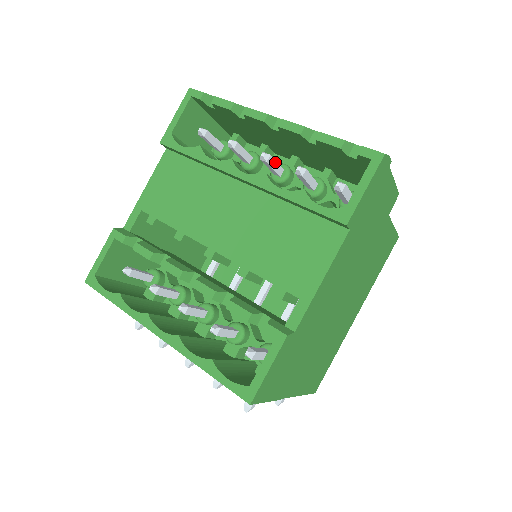
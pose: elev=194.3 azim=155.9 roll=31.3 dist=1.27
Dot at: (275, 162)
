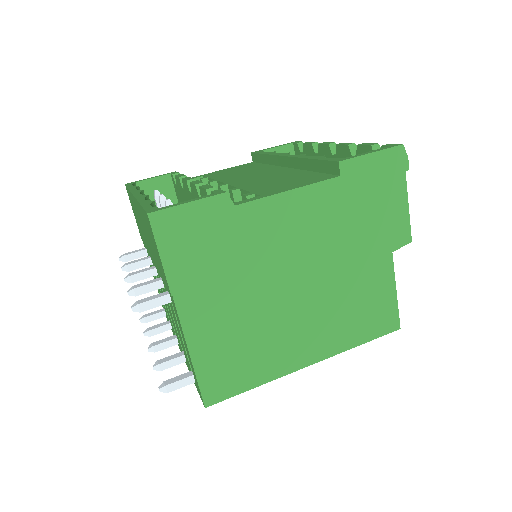
Dot at: occluded
